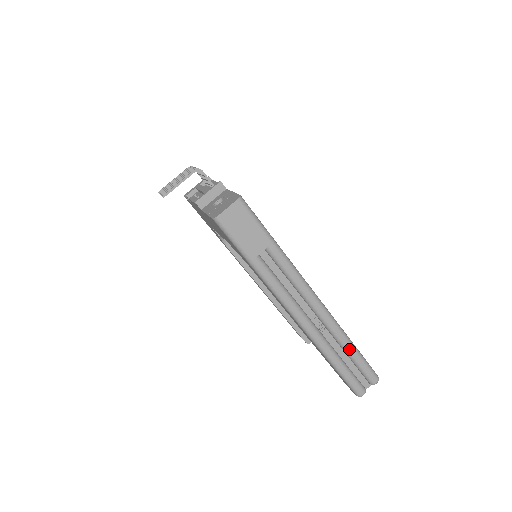
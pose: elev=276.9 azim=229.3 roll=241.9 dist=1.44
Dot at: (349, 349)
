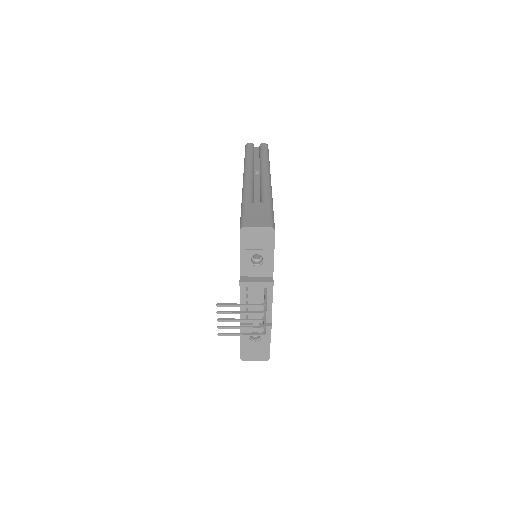
Dot at: occluded
